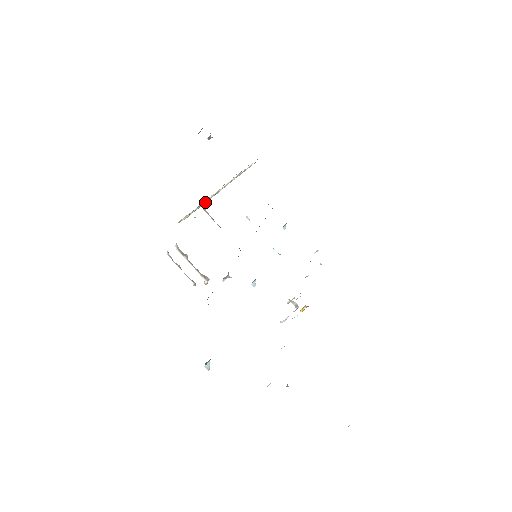
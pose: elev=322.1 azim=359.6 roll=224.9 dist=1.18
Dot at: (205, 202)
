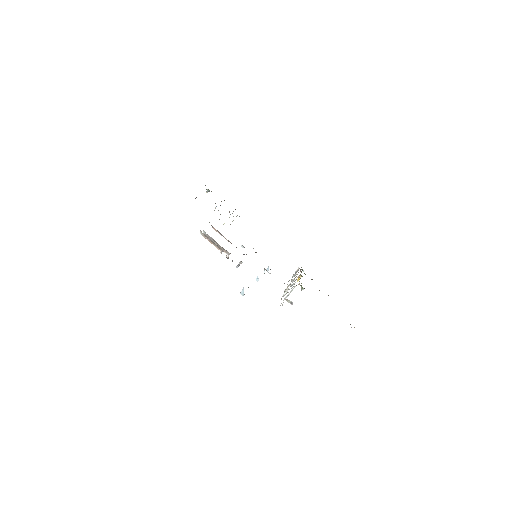
Dot at: occluded
